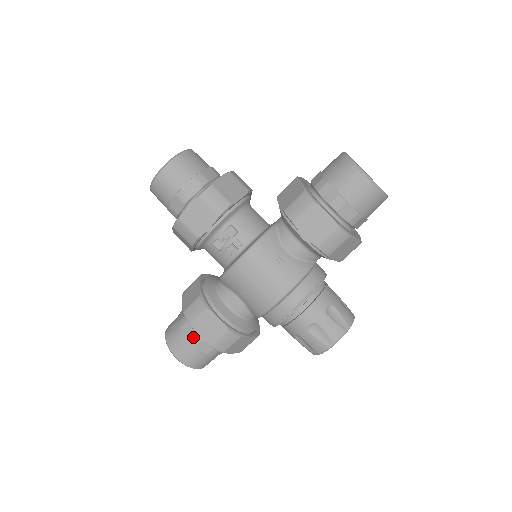
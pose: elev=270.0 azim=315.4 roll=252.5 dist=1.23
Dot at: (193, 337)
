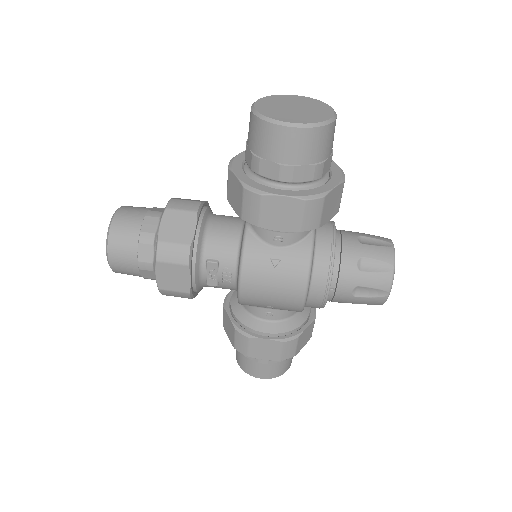
Dot at: (259, 359)
